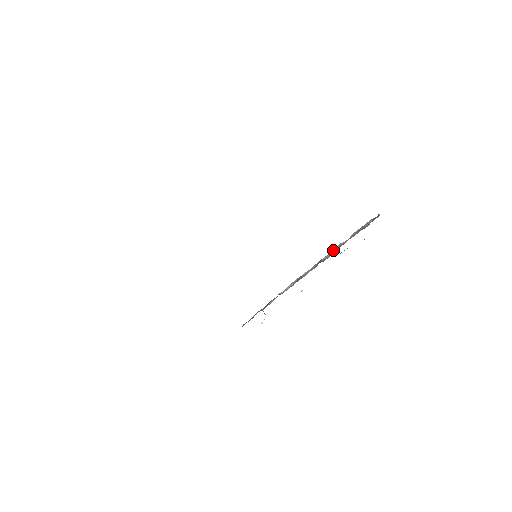
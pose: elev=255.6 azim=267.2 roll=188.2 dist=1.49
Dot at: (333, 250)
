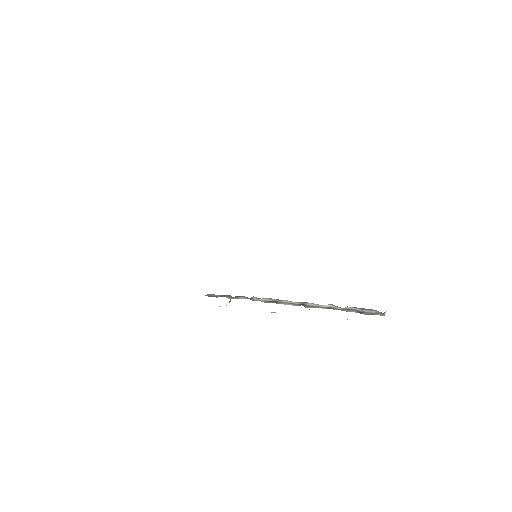
Dot at: occluded
